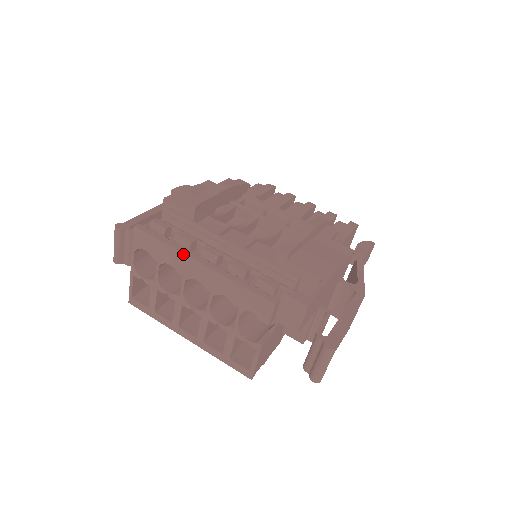
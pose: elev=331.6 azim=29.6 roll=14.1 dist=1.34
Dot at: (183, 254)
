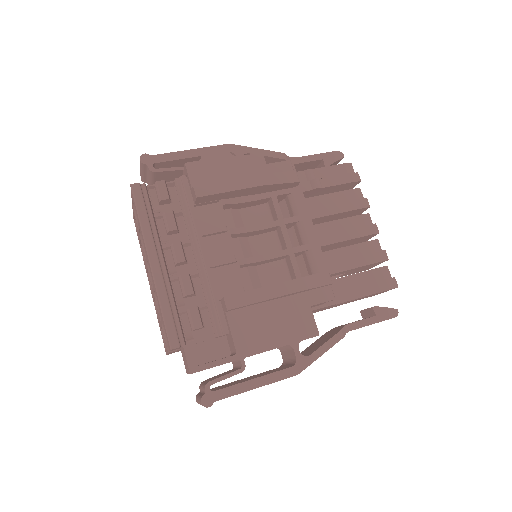
Dot at: (145, 244)
